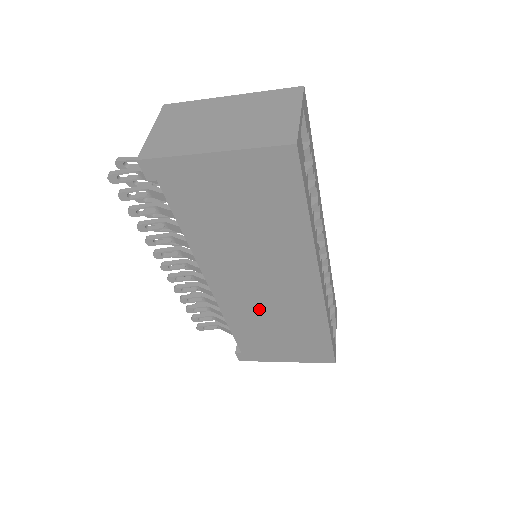
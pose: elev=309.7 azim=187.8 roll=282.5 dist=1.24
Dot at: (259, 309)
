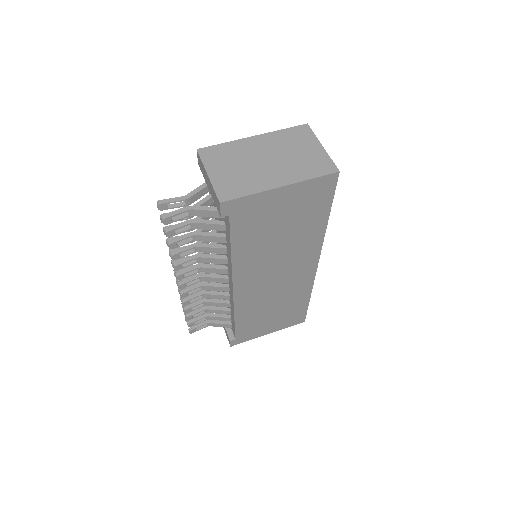
Dot at: (265, 297)
